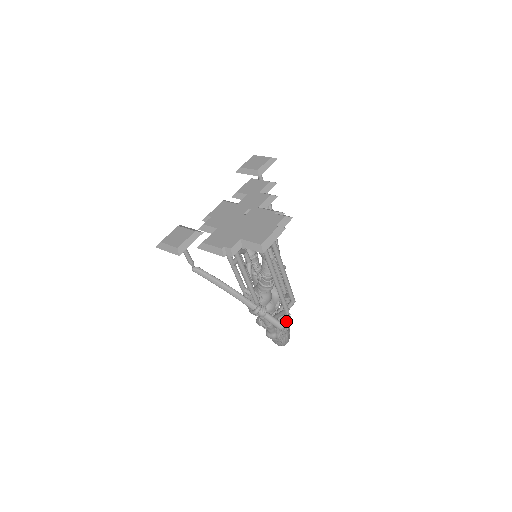
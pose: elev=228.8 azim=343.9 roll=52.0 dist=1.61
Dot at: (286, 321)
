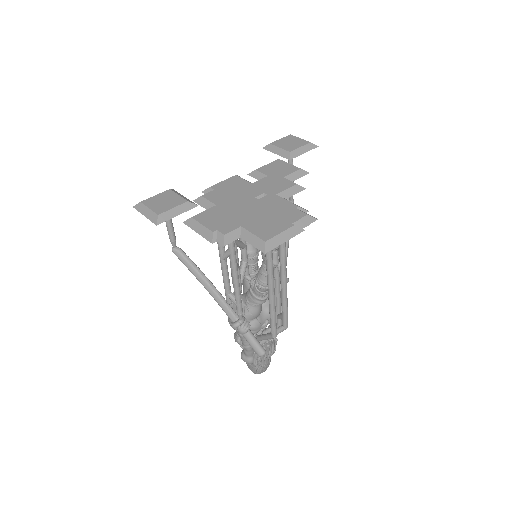
Dot at: (270, 346)
